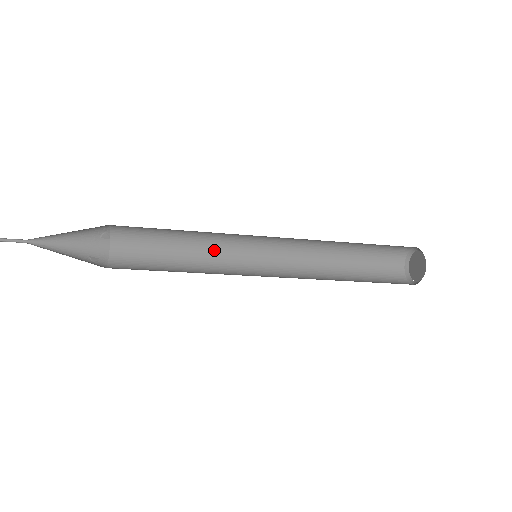
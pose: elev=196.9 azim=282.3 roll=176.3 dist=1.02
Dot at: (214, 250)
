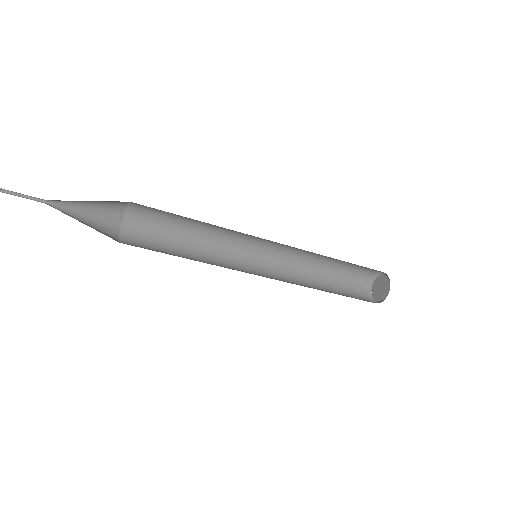
Dot at: (215, 250)
